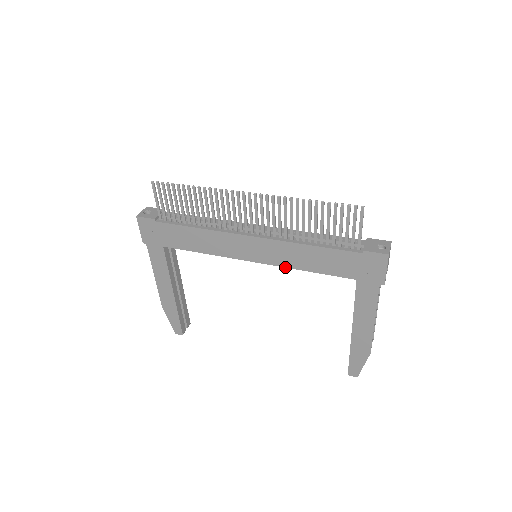
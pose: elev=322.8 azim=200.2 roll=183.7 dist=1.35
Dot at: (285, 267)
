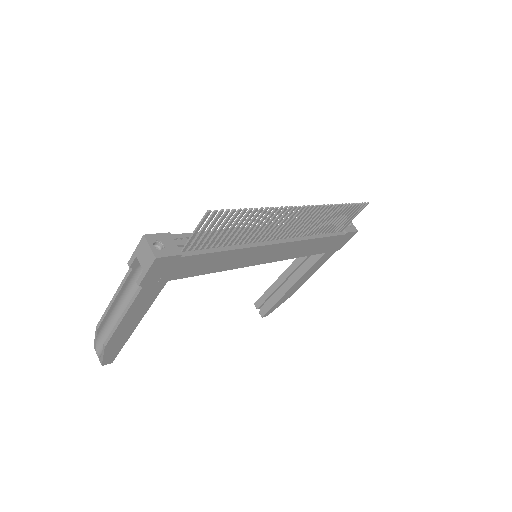
Dot at: occluded
